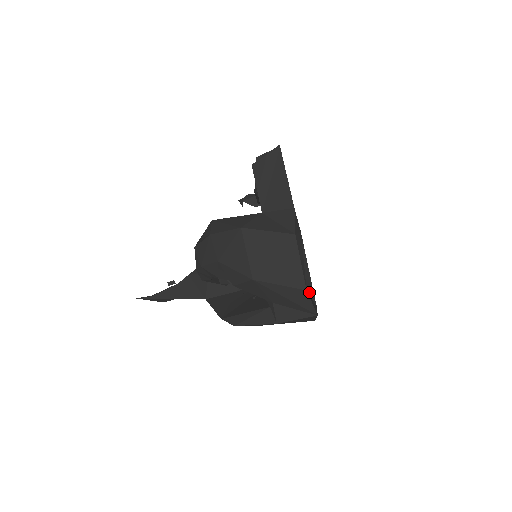
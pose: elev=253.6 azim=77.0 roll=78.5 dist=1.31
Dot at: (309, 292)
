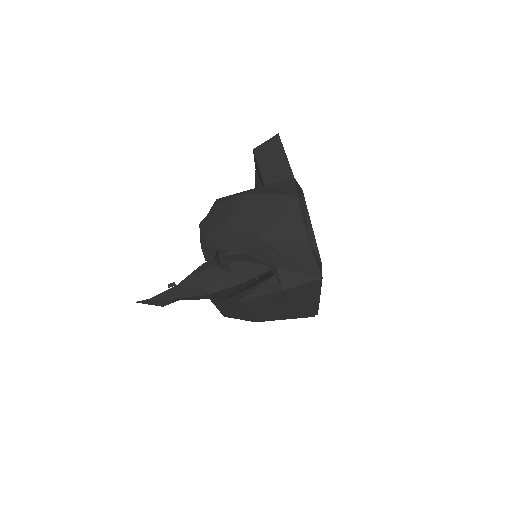
Dot at: (313, 249)
